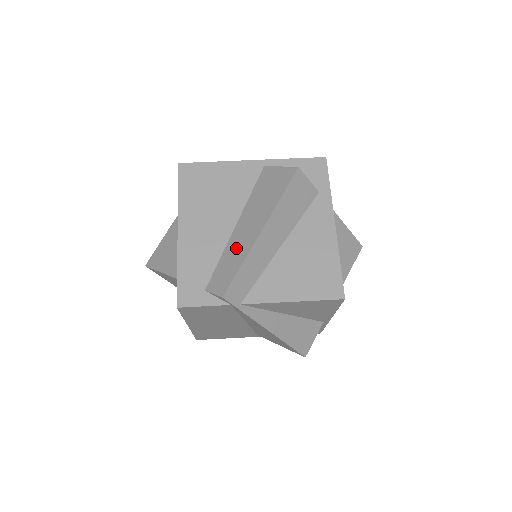
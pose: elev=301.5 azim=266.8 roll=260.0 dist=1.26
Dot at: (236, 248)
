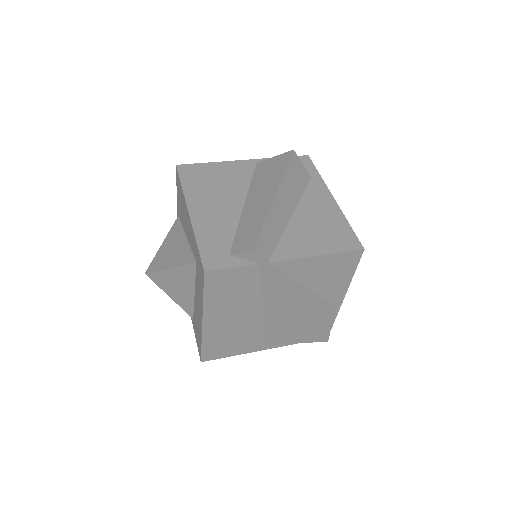
Dot at: (252, 216)
